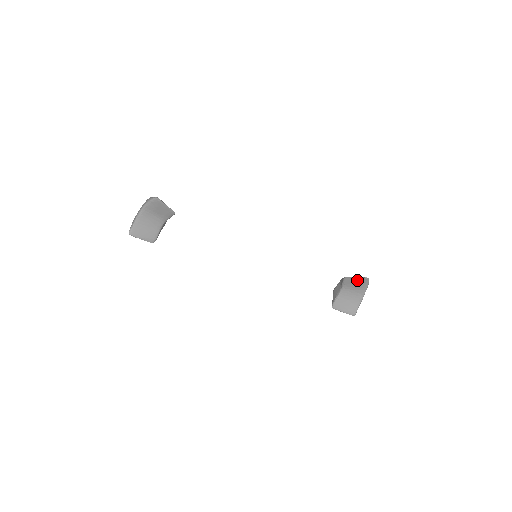
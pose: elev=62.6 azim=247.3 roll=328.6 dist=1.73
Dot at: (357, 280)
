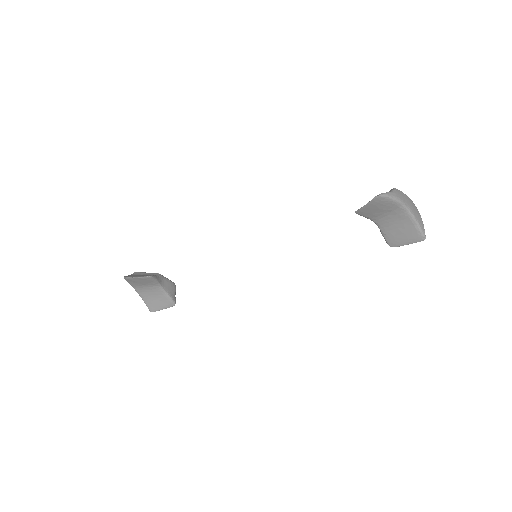
Dot at: (371, 206)
